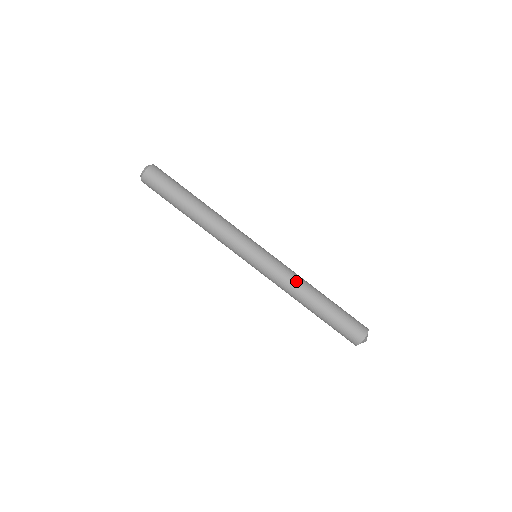
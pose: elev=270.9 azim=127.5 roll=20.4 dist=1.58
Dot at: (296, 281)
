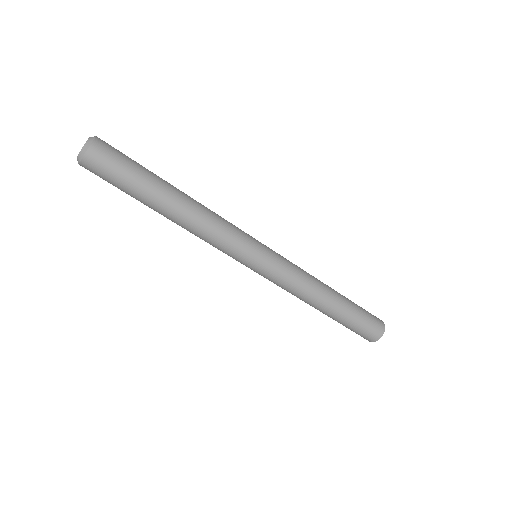
Dot at: (301, 295)
